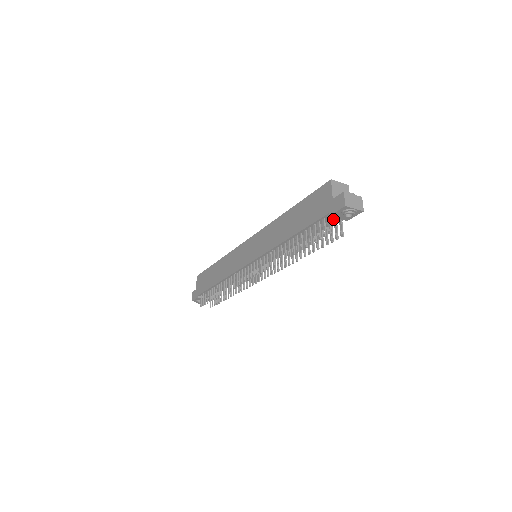
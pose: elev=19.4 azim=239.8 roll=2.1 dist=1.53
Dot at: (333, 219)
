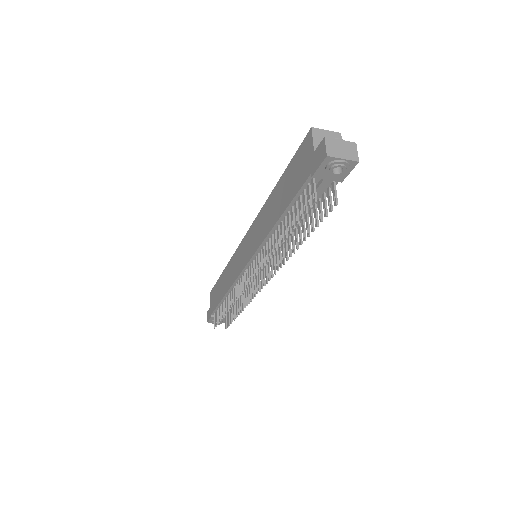
Dot at: (320, 182)
